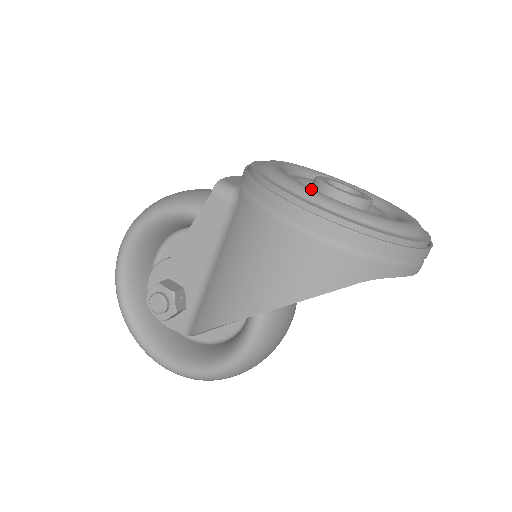
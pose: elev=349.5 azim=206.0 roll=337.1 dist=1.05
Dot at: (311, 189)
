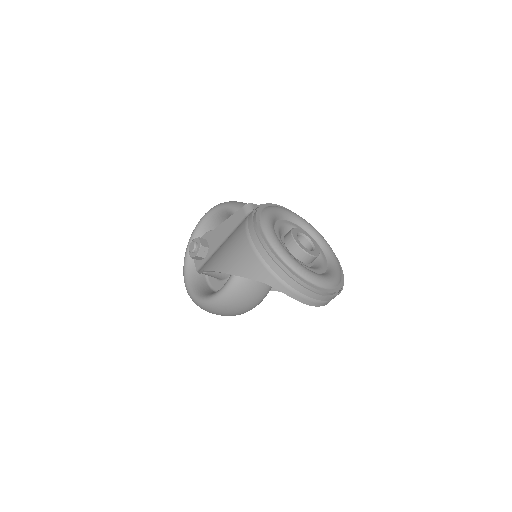
Dot at: (270, 226)
